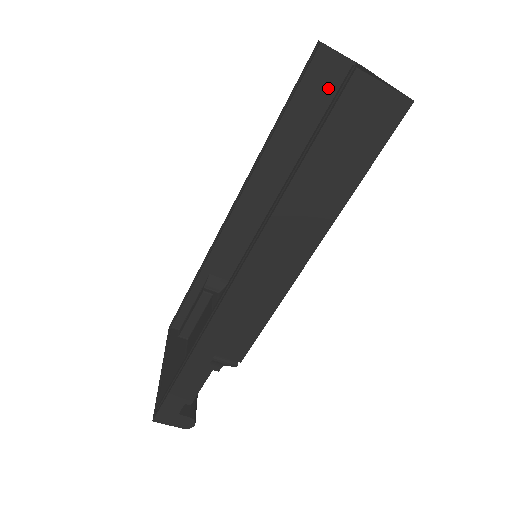
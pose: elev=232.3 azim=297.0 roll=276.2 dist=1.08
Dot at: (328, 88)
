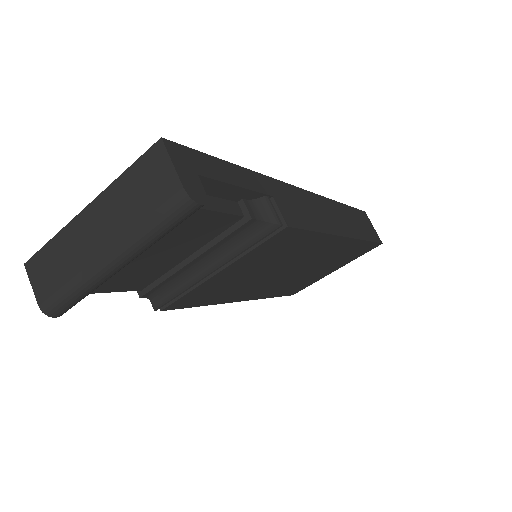
Dot at: occluded
